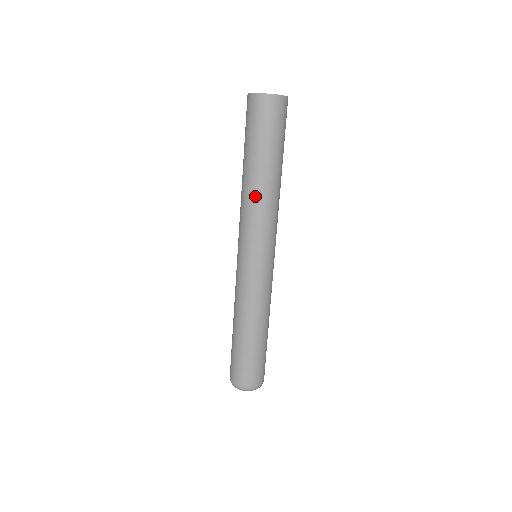
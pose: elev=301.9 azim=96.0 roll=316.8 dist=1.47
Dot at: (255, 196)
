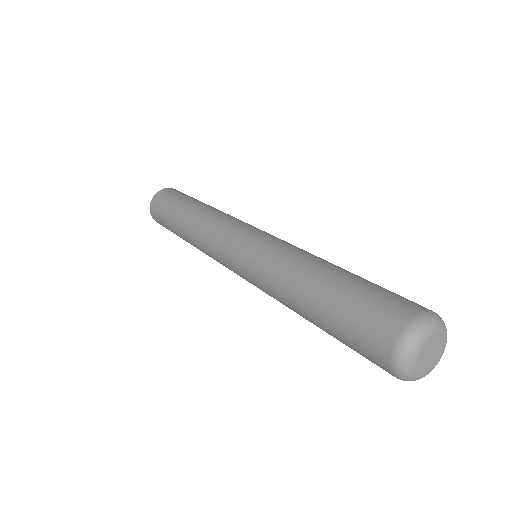
Dot at: (208, 212)
